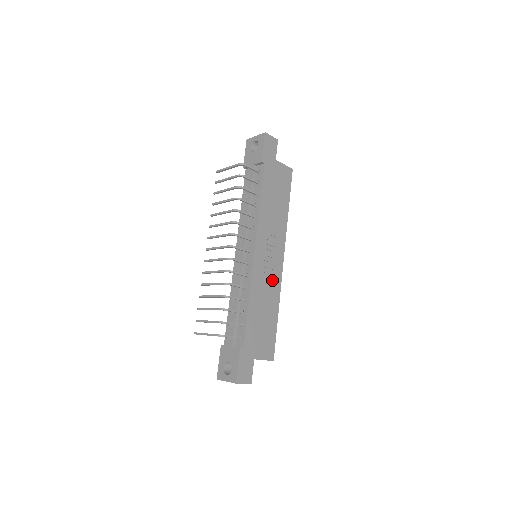
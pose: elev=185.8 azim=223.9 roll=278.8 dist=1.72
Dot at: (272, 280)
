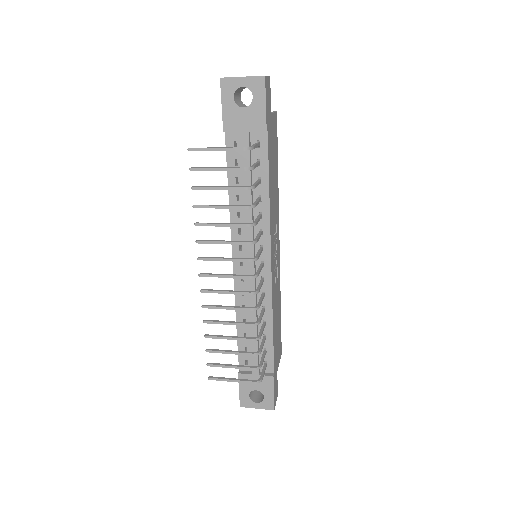
Dot at: (277, 278)
